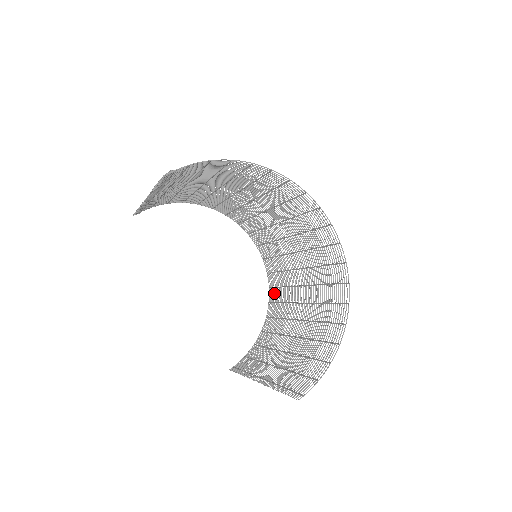
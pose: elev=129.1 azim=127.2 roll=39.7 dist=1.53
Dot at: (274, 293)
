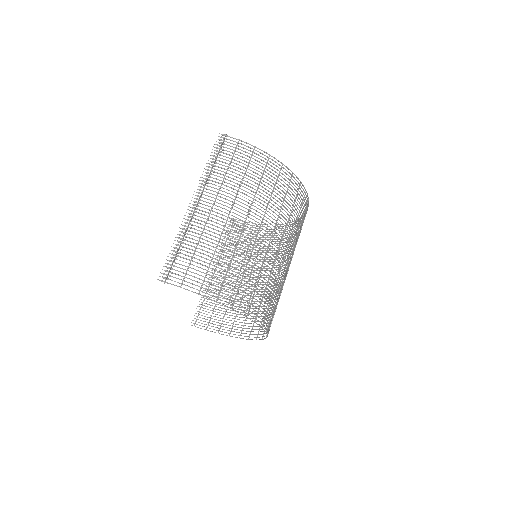
Dot at: occluded
